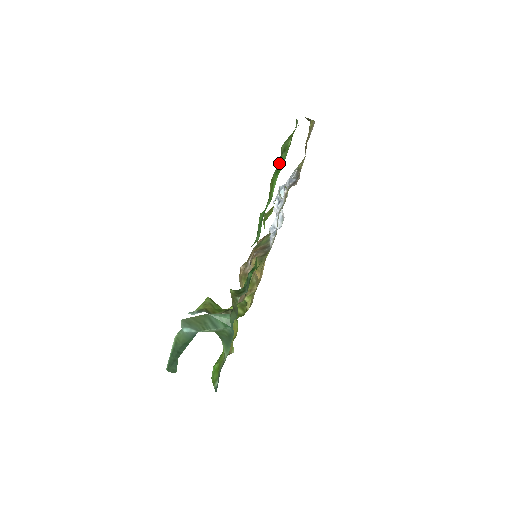
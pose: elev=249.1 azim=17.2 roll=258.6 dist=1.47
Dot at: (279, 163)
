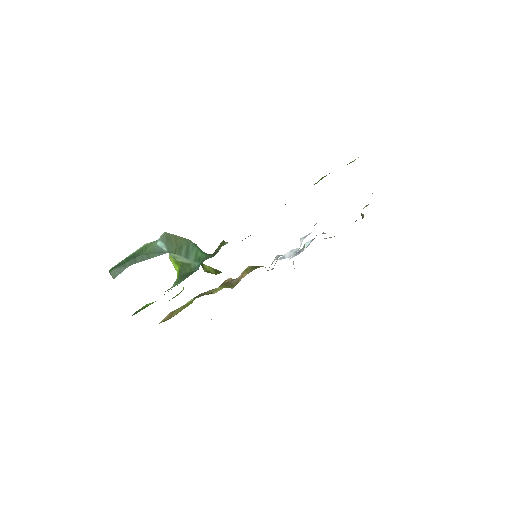
Dot at: occluded
